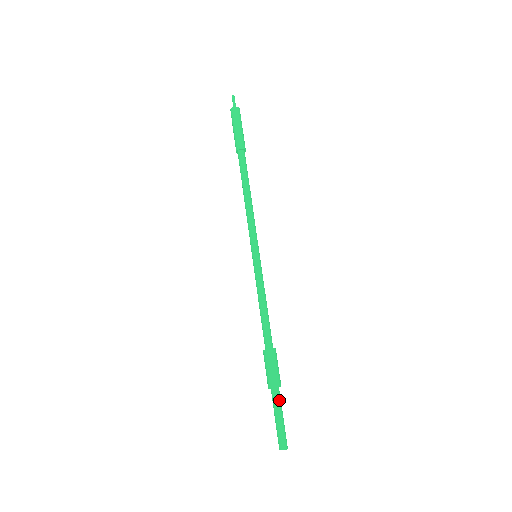
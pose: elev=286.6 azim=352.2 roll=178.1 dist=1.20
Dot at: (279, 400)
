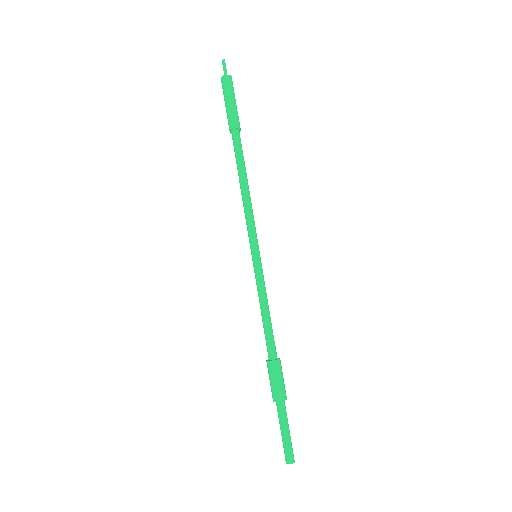
Dot at: (286, 412)
